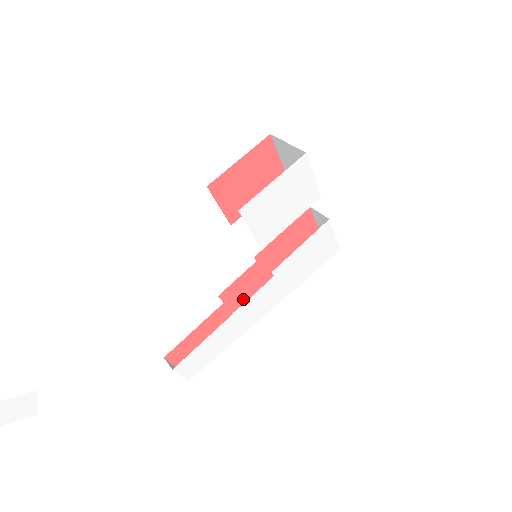
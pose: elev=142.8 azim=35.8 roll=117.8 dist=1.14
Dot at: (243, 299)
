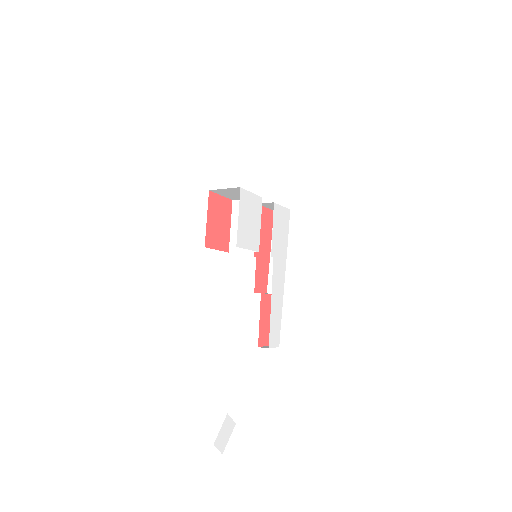
Dot at: (265, 282)
